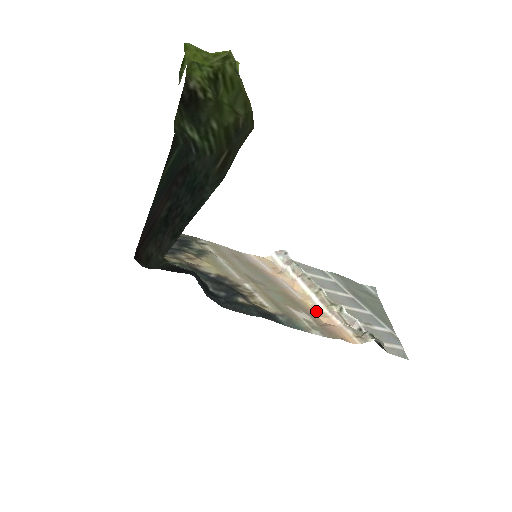
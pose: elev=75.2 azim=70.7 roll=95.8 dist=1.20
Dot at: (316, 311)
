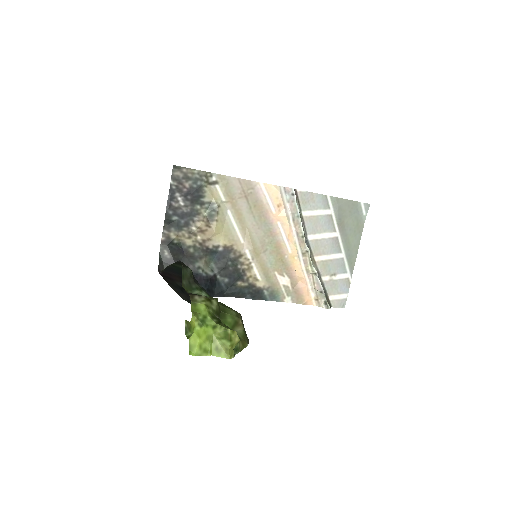
Dot at: (297, 269)
